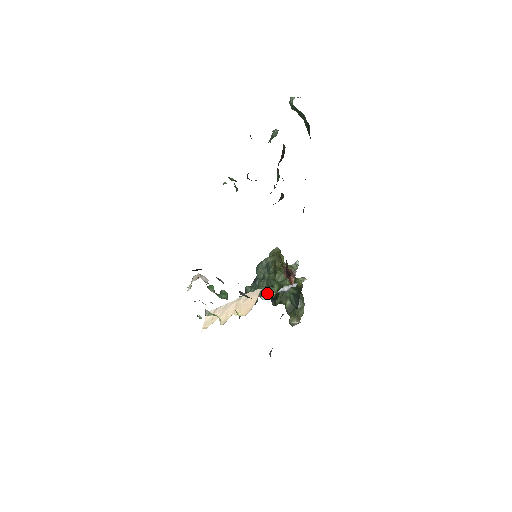
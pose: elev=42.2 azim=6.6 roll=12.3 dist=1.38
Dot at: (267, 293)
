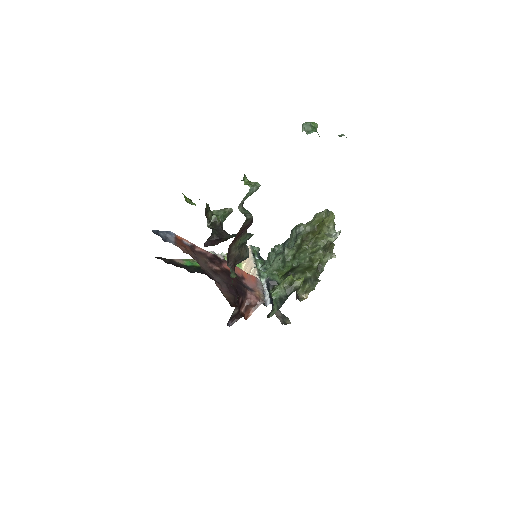
Dot at: (276, 271)
